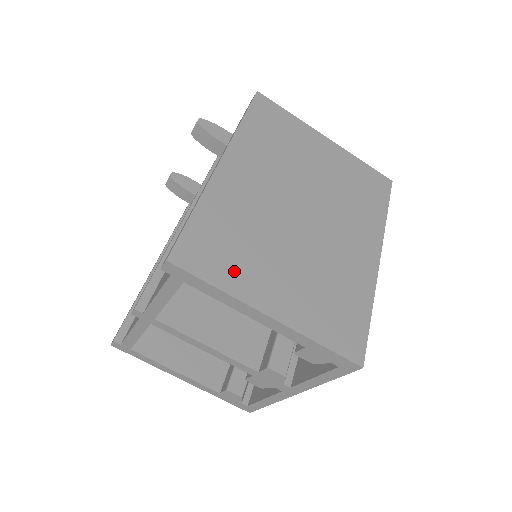
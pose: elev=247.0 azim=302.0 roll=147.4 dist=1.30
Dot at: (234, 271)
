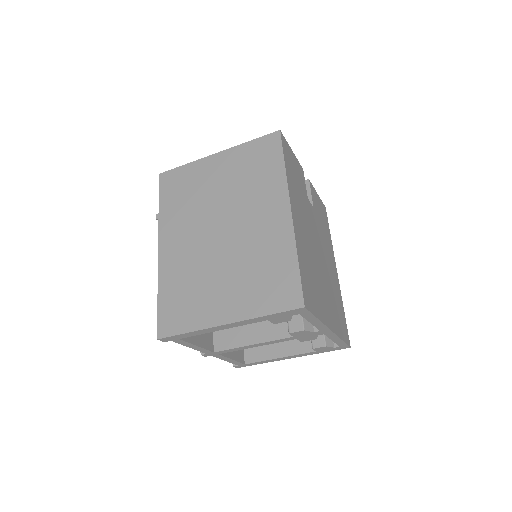
Dot at: (194, 313)
